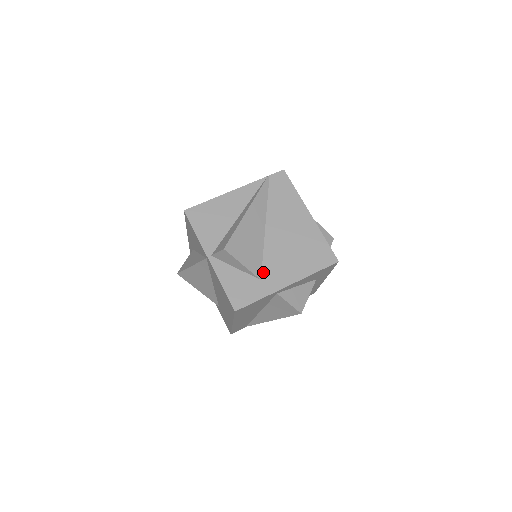
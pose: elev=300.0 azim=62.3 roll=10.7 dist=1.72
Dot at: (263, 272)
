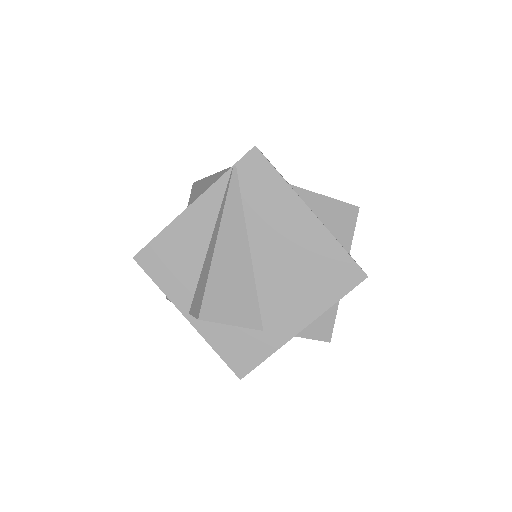
Dot at: (263, 319)
